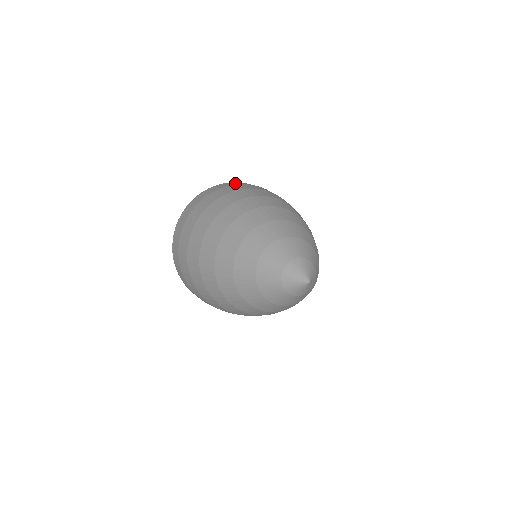
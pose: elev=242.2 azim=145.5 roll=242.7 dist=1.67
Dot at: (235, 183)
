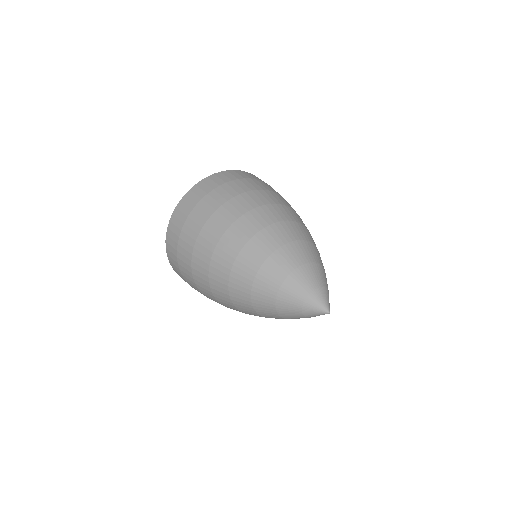
Dot at: (254, 176)
